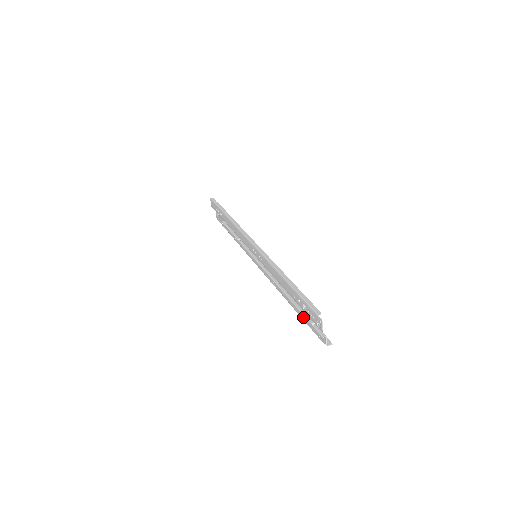
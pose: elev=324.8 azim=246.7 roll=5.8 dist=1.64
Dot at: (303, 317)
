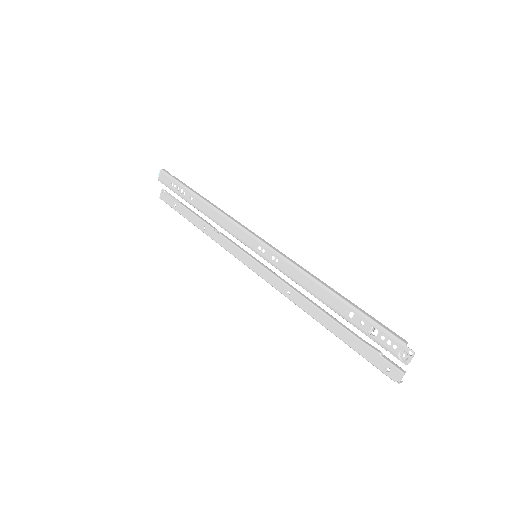
Dot at: (352, 344)
